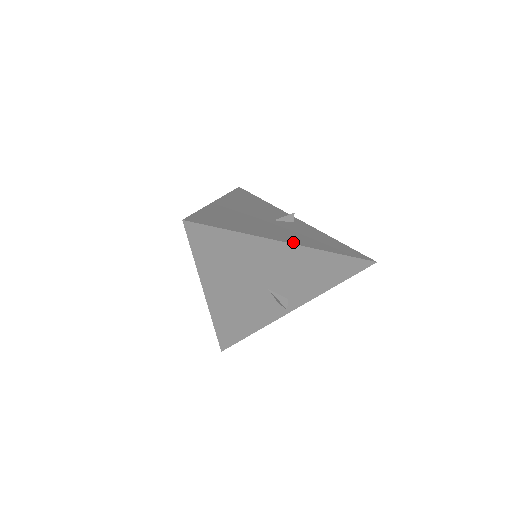
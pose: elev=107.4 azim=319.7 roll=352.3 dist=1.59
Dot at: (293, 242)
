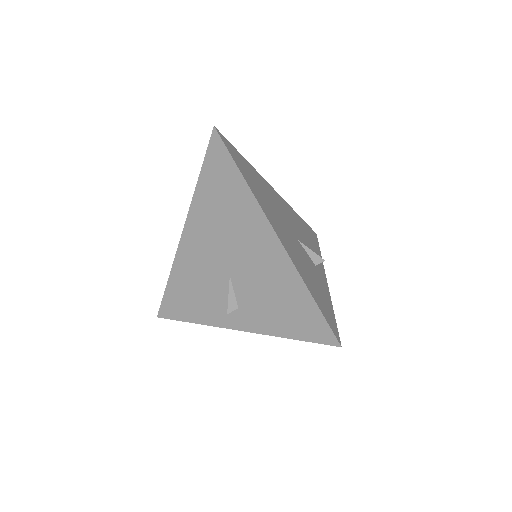
Dot at: (281, 238)
